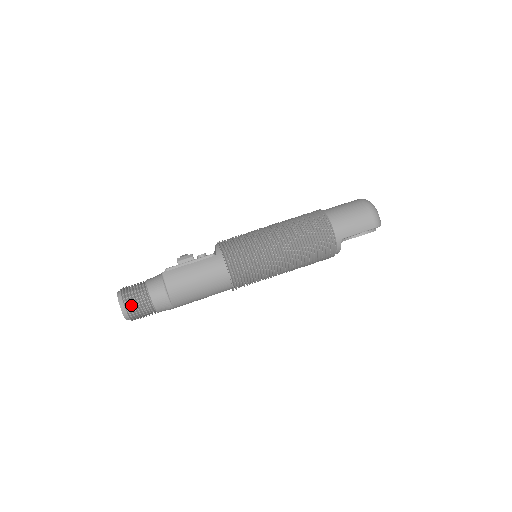
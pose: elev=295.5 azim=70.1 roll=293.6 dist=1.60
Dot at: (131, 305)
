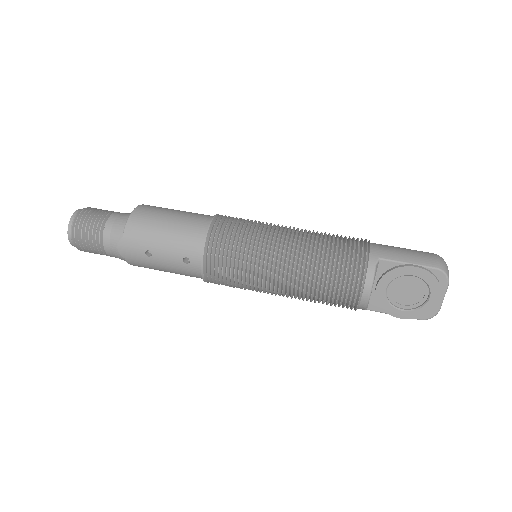
Dot at: (88, 212)
